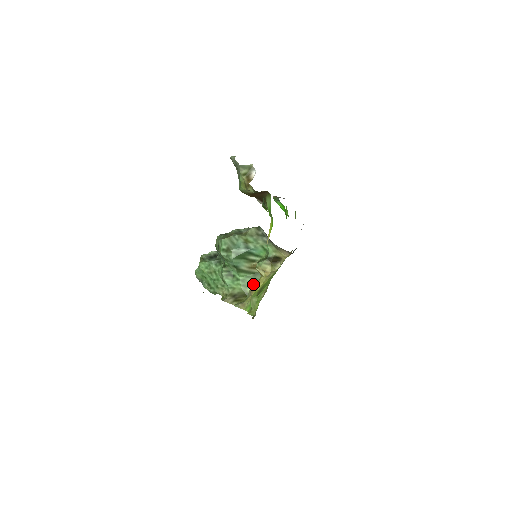
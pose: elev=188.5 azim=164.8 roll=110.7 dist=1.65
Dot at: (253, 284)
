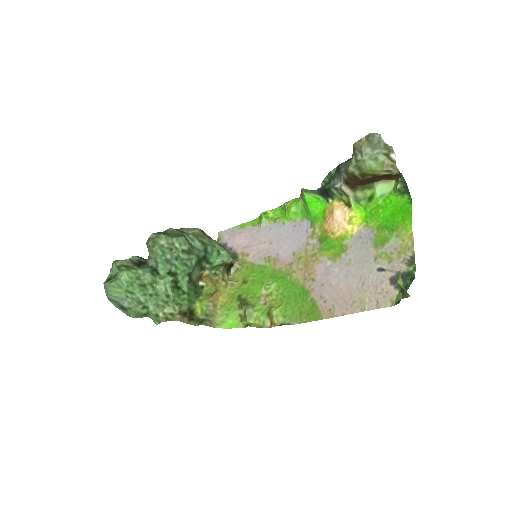
Dot at: (213, 296)
